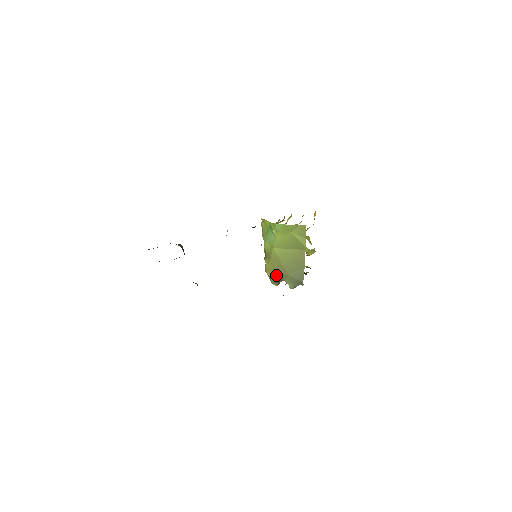
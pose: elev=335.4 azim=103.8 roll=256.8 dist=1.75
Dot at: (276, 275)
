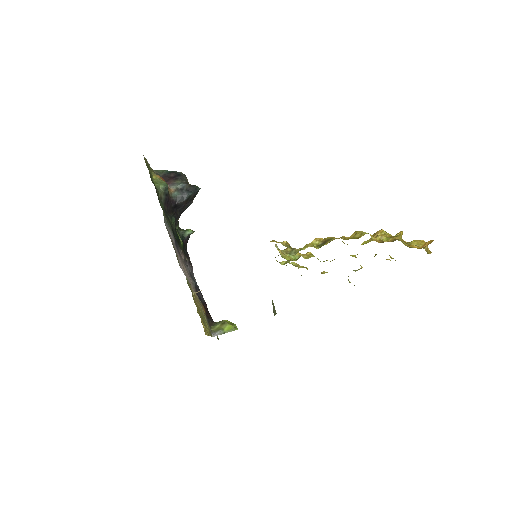
Dot at: occluded
